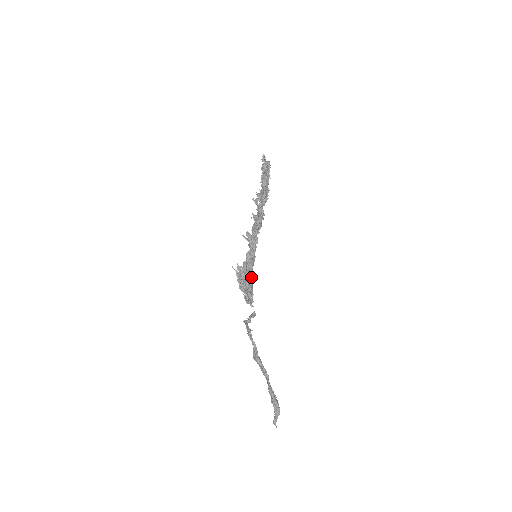
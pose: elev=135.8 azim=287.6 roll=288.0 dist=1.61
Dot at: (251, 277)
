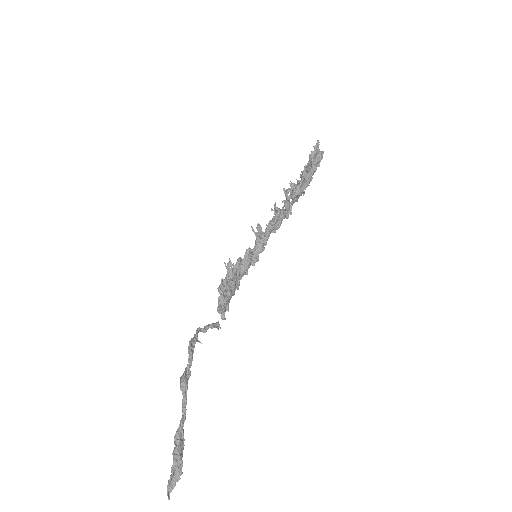
Dot at: (239, 281)
